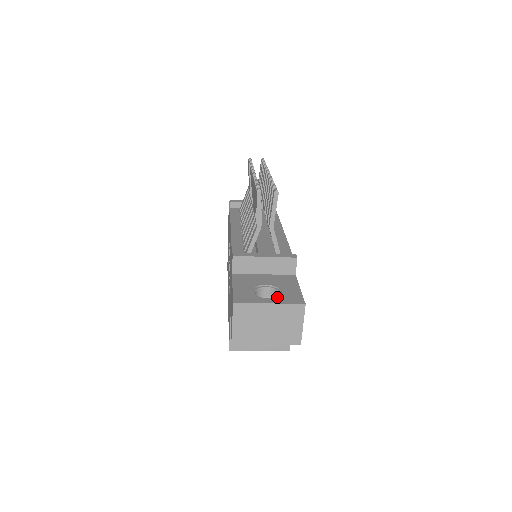
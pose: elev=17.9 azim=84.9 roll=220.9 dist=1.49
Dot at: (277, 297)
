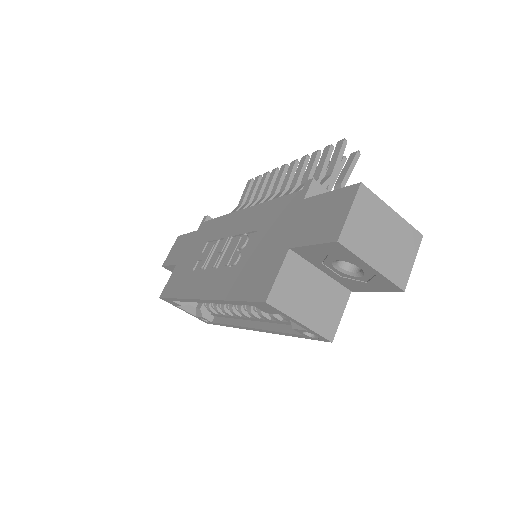
Dot at: occluded
